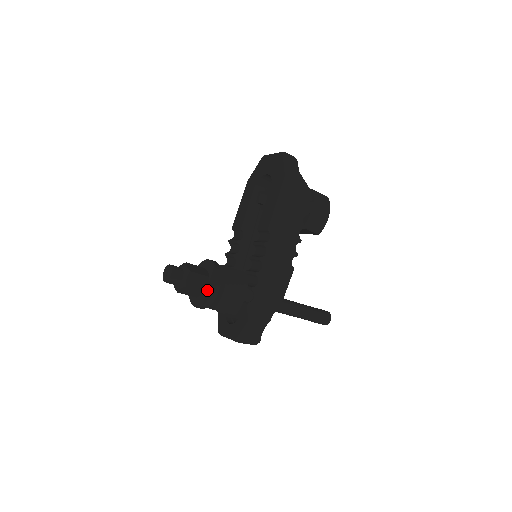
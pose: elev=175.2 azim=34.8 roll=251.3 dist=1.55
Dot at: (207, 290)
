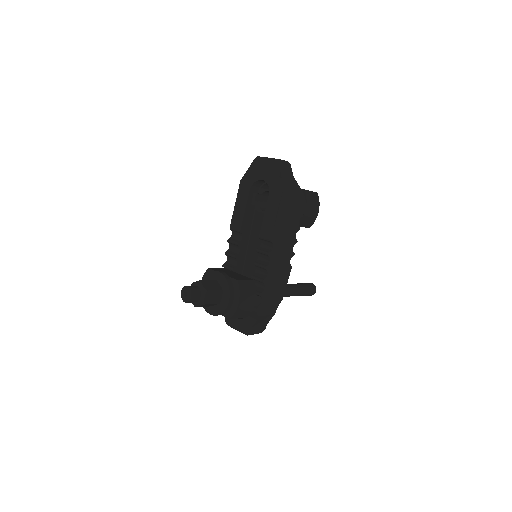
Dot at: (222, 302)
